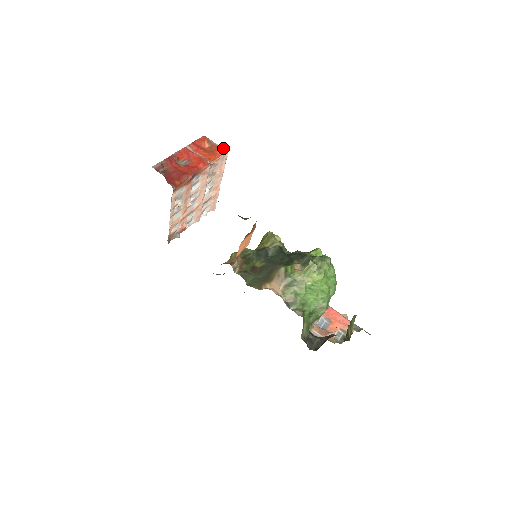
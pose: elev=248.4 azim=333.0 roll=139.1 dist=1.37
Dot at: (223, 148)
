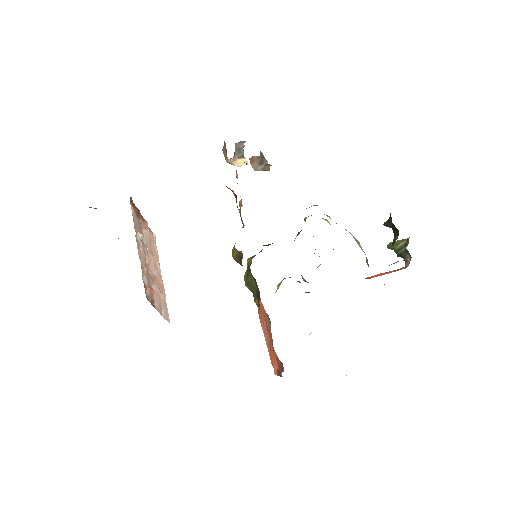
Dot at: occluded
